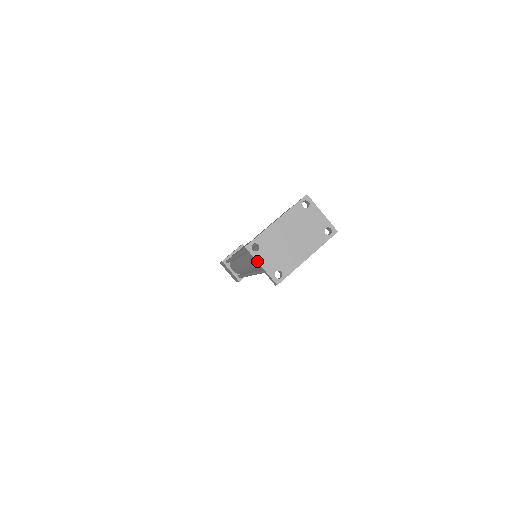
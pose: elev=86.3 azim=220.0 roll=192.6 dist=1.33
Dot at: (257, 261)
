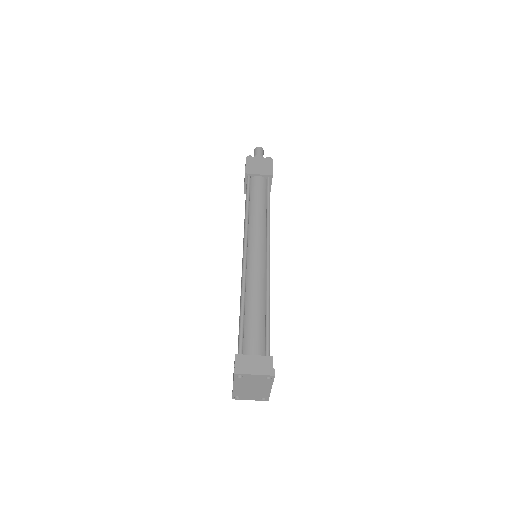
Dot at: occluded
